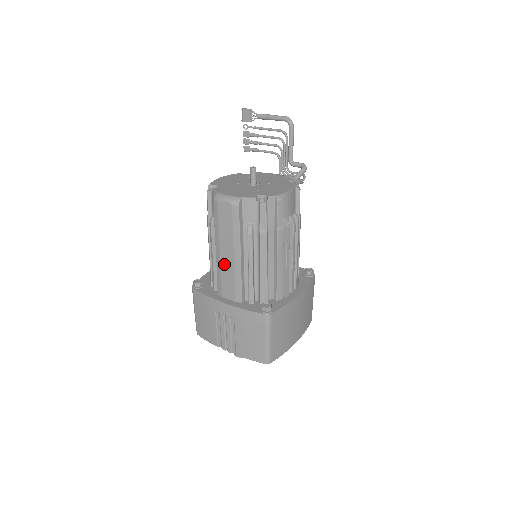
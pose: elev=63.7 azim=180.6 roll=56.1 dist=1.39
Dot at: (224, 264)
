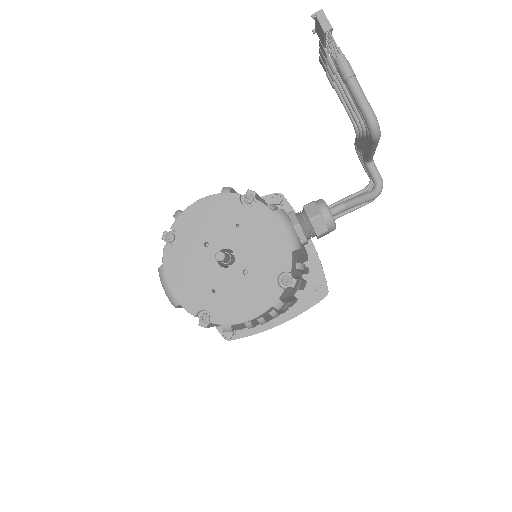
Dot at: occluded
